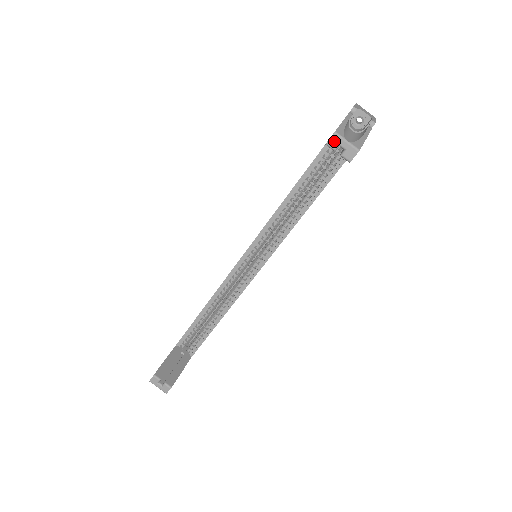
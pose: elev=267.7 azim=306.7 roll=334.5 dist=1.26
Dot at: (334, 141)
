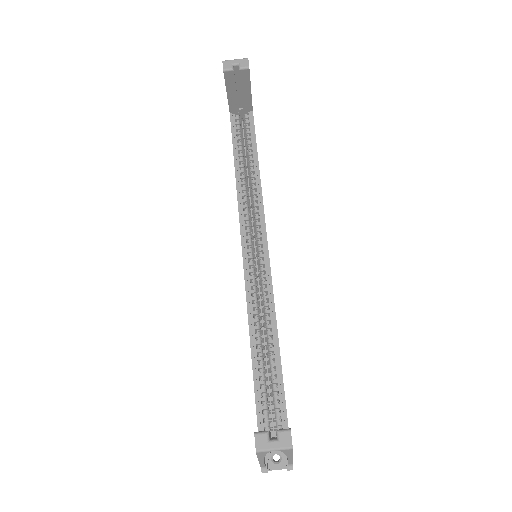
Dot at: (227, 65)
